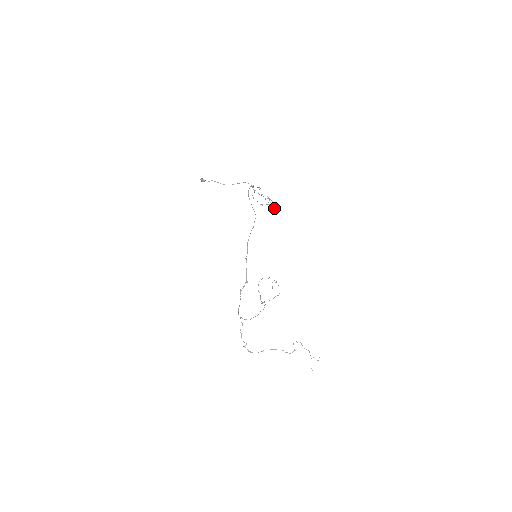
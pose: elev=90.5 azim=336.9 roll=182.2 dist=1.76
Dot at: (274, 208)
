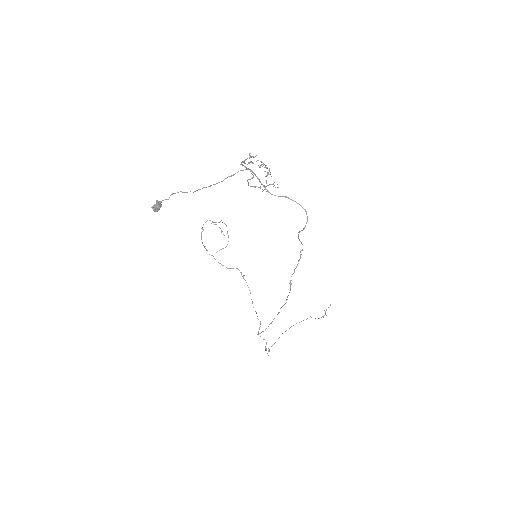
Dot at: occluded
